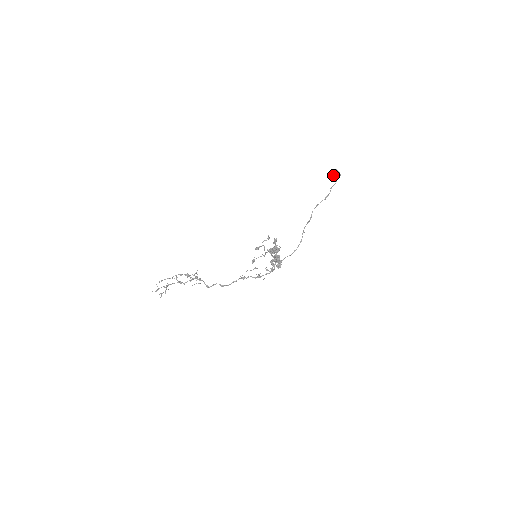
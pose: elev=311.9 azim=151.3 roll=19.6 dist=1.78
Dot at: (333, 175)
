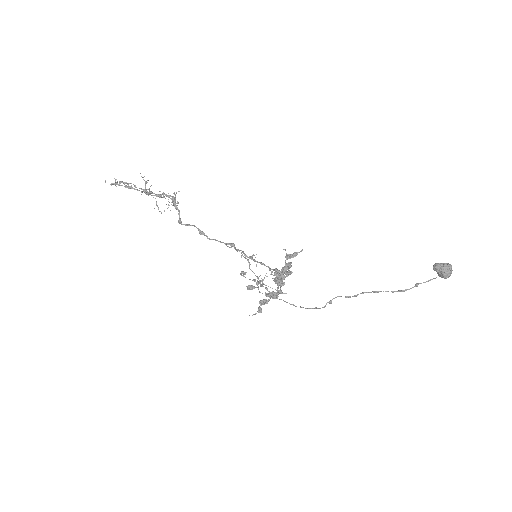
Dot at: (438, 271)
